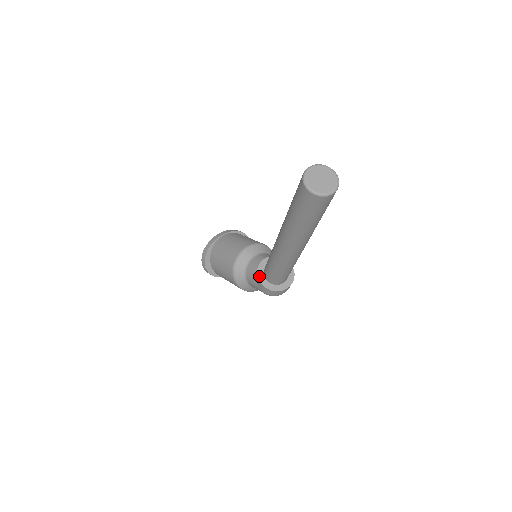
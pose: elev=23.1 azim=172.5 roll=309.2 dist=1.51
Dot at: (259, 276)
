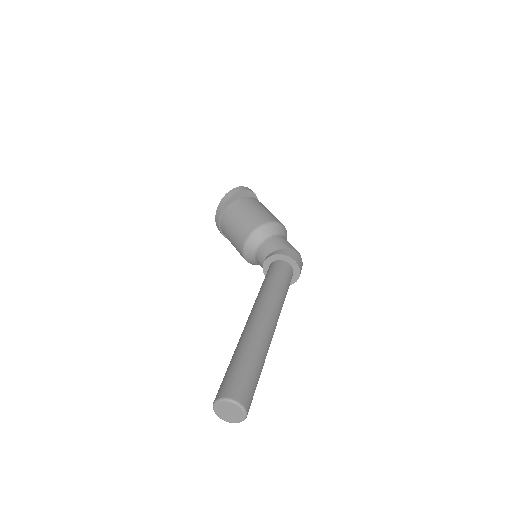
Dot at: occluded
